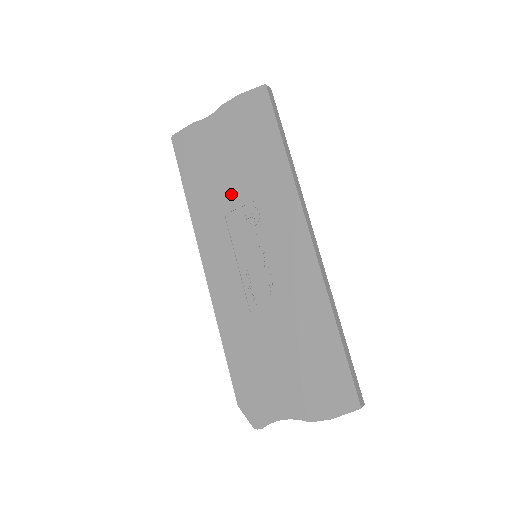
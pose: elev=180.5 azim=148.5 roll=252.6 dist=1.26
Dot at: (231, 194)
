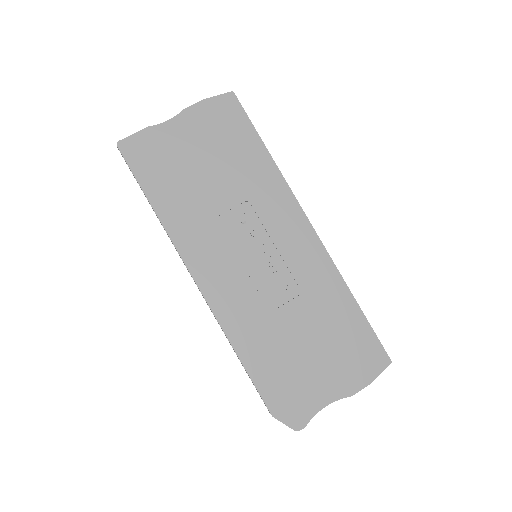
Dot at: (215, 198)
